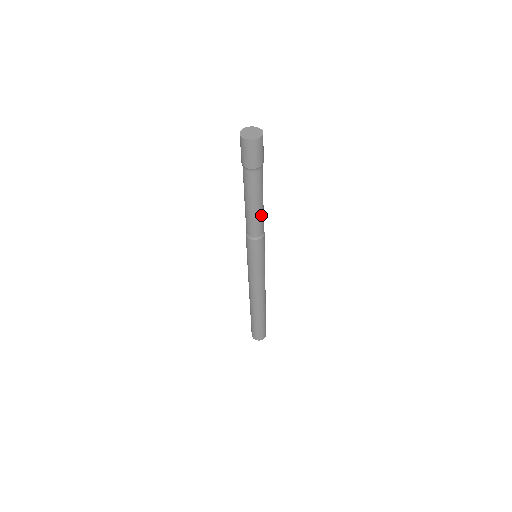
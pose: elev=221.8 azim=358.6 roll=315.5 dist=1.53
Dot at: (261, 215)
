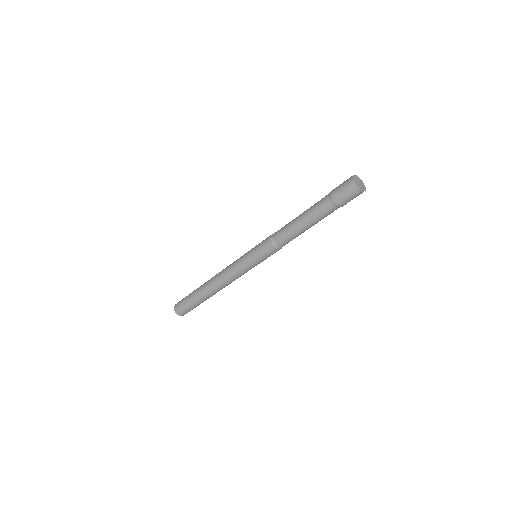
Dot at: occluded
